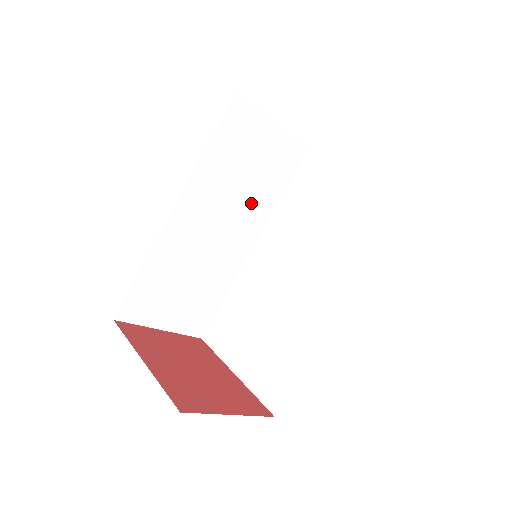
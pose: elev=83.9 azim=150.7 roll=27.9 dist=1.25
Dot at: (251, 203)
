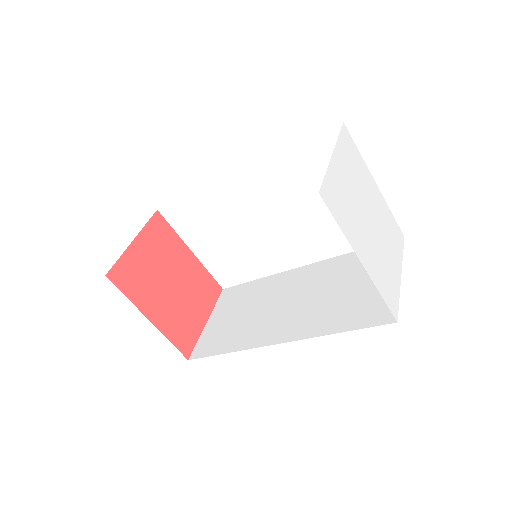
Dot at: occluded
